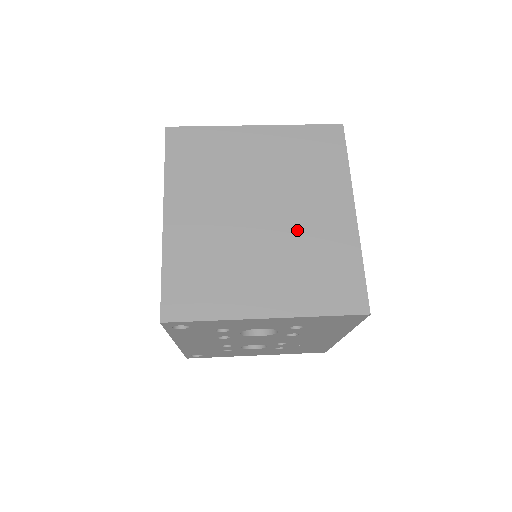
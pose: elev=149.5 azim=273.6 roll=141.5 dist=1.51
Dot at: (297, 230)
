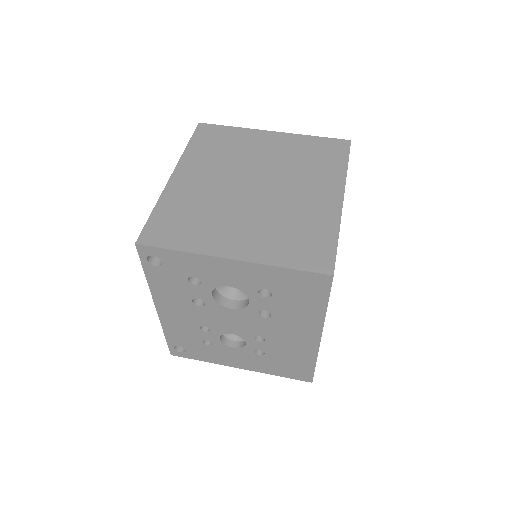
Dot at: (284, 202)
